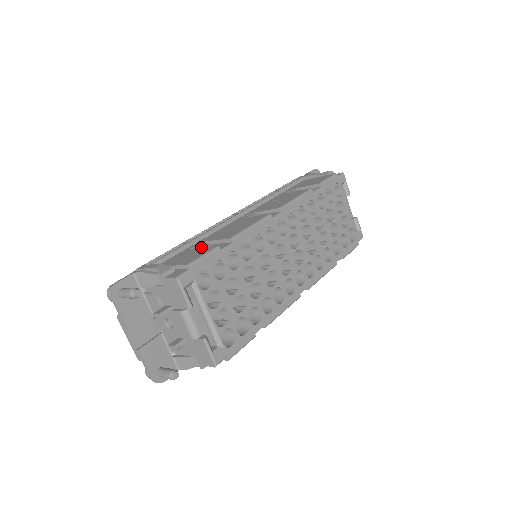
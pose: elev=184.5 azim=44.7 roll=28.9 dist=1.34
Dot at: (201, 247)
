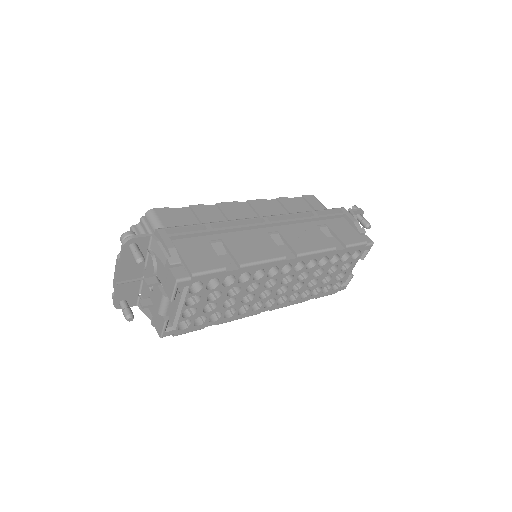
Dot at: (216, 247)
